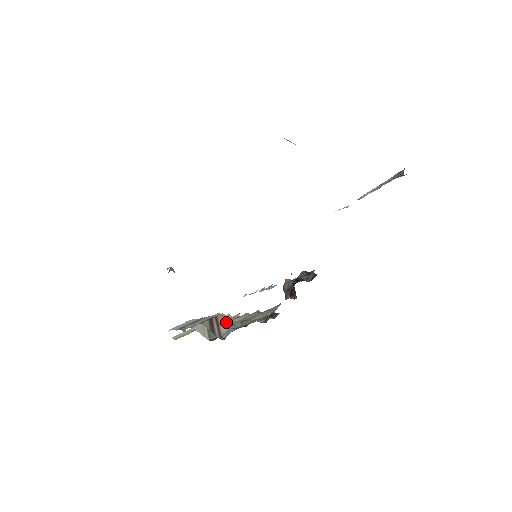
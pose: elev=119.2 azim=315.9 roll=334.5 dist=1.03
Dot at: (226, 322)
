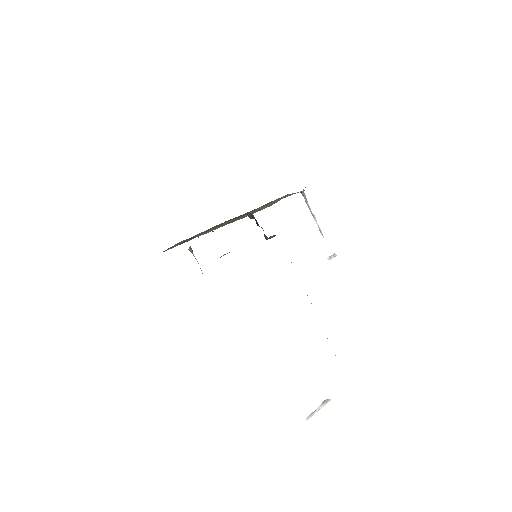
Dot at: occluded
